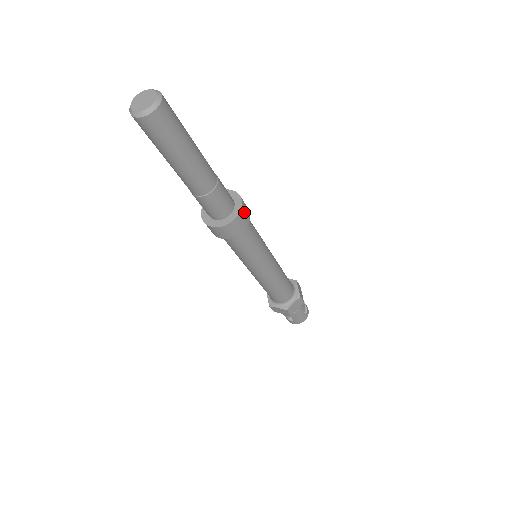
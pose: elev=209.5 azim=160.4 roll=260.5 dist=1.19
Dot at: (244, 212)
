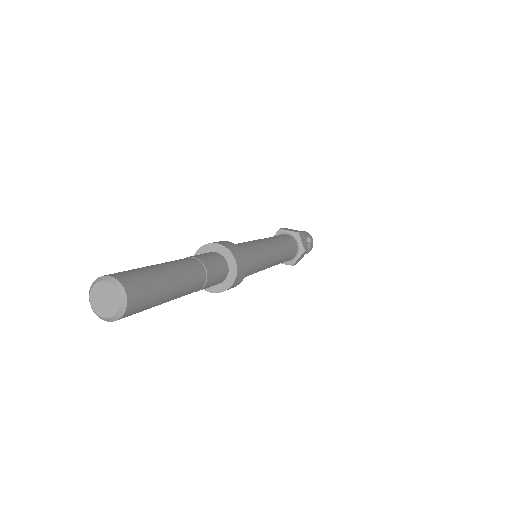
Dot at: (228, 289)
